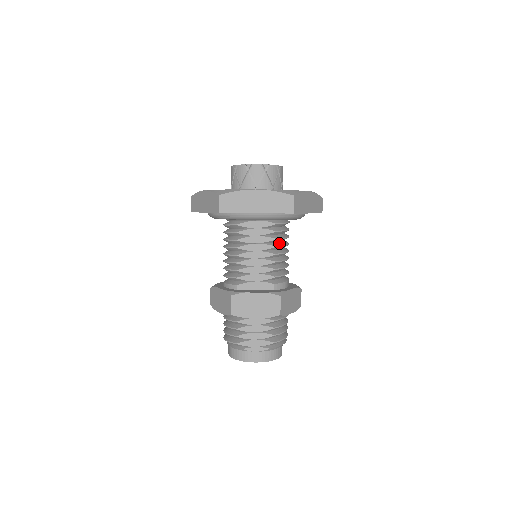
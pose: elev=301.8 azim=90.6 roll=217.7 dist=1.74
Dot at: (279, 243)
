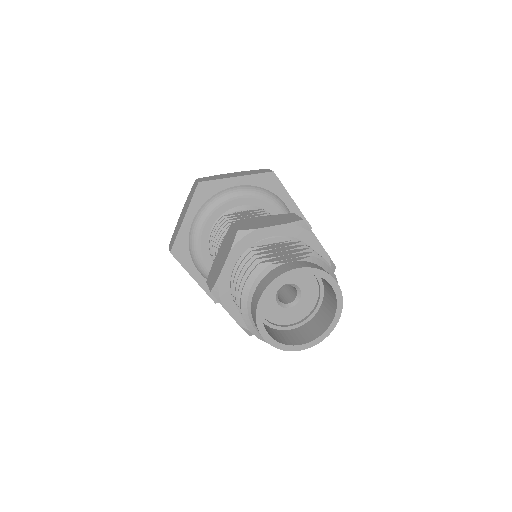
Dot at: occluded
